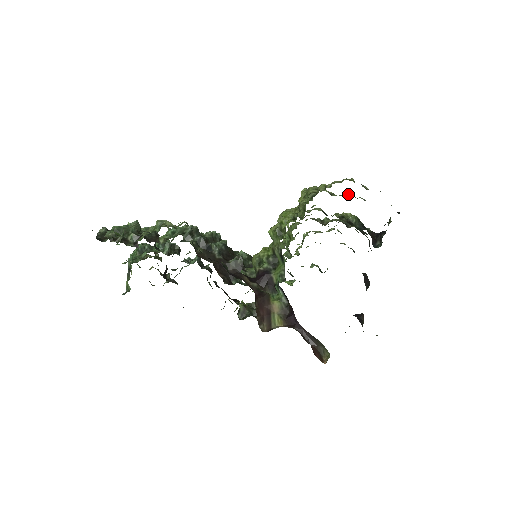
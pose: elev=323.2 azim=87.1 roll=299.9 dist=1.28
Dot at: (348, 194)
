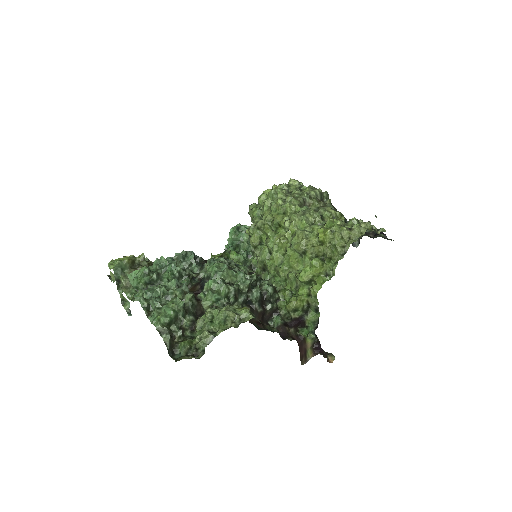
Dot at: (355, 221)
